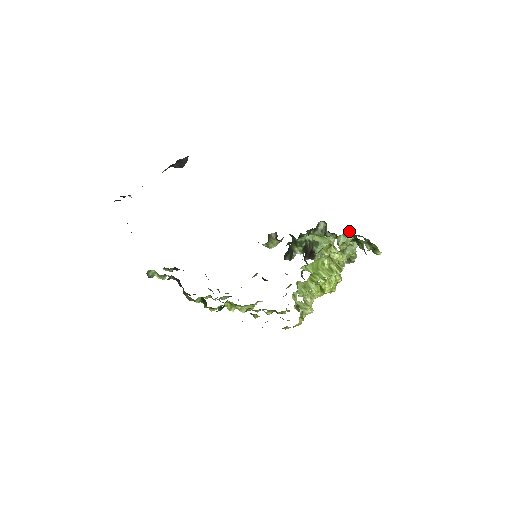
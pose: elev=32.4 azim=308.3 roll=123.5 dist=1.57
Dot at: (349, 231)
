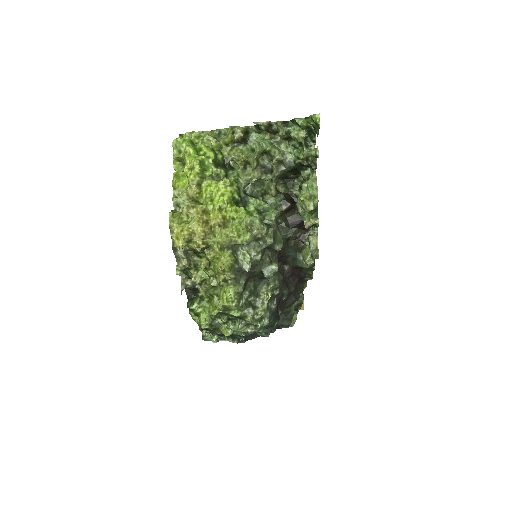
Dot at: (286, 141)
